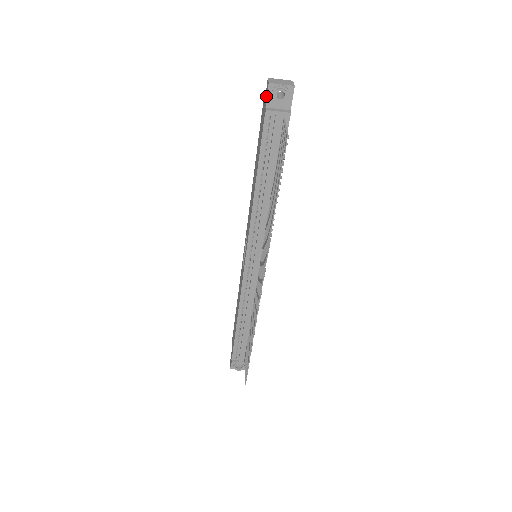
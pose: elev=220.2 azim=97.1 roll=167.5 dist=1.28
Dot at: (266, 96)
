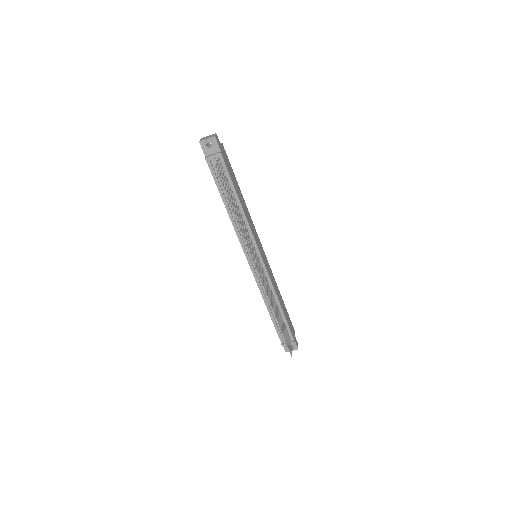
Dot at: (203, 150)
